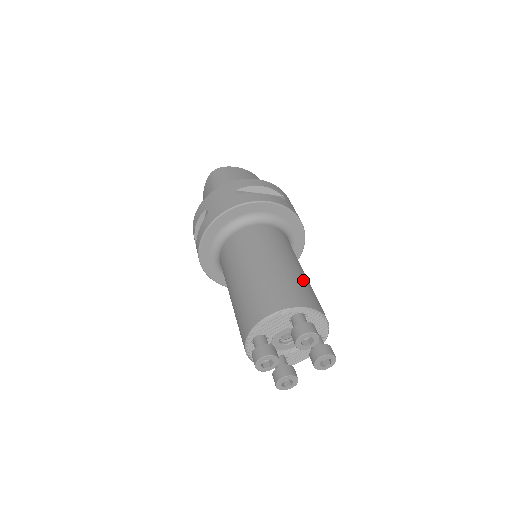
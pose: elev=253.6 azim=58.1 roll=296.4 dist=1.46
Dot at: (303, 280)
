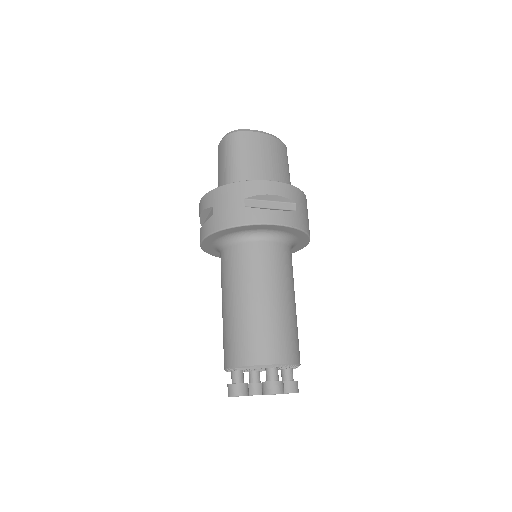
Dot at: (287, 323)
